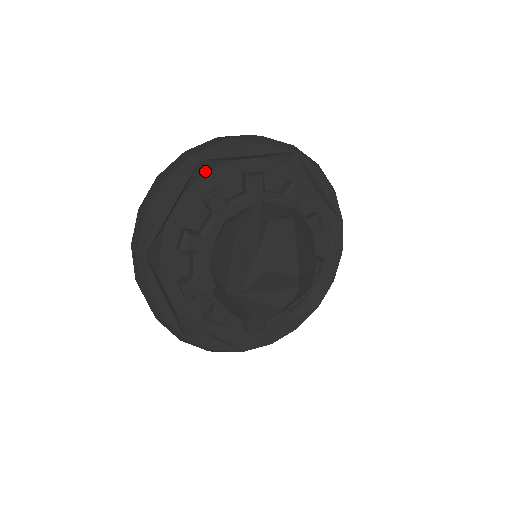
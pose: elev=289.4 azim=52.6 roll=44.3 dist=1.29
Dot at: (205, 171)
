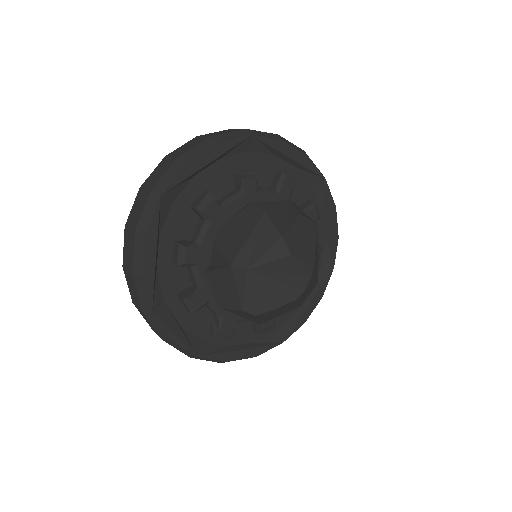
Dot at: (249, 149)
